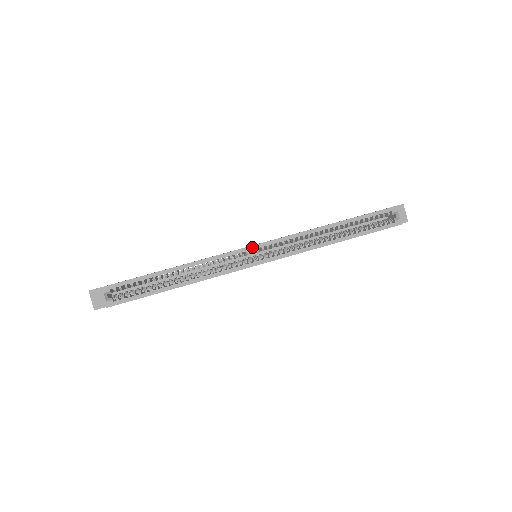
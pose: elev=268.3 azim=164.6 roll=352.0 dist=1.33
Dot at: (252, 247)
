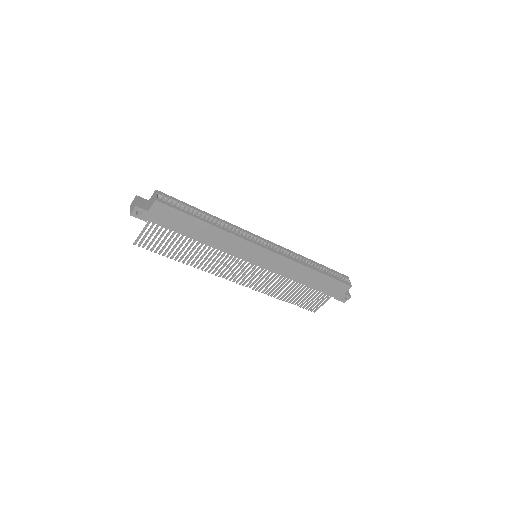
Dot at: (262, 238)
